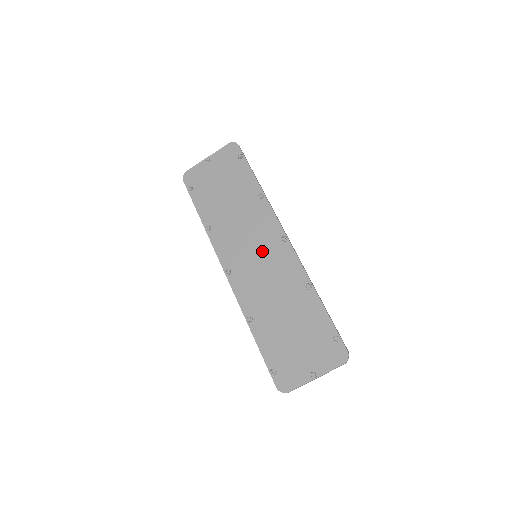
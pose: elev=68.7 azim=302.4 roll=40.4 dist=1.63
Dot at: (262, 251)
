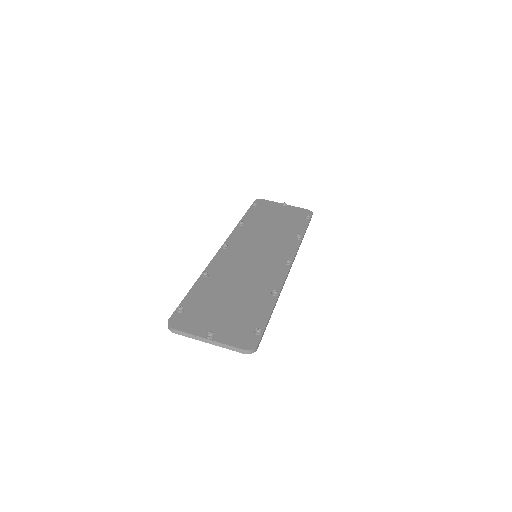
Dot at: (264, 256)
